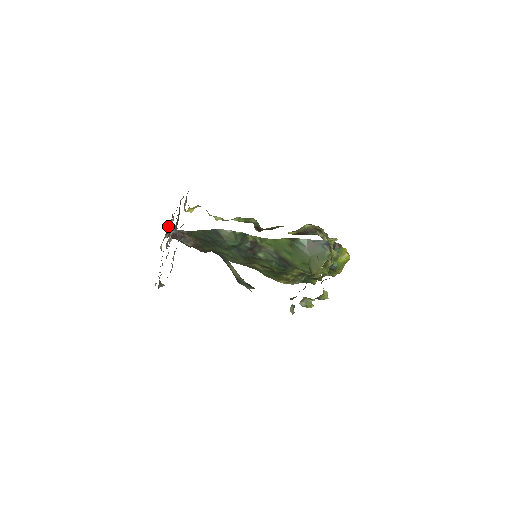
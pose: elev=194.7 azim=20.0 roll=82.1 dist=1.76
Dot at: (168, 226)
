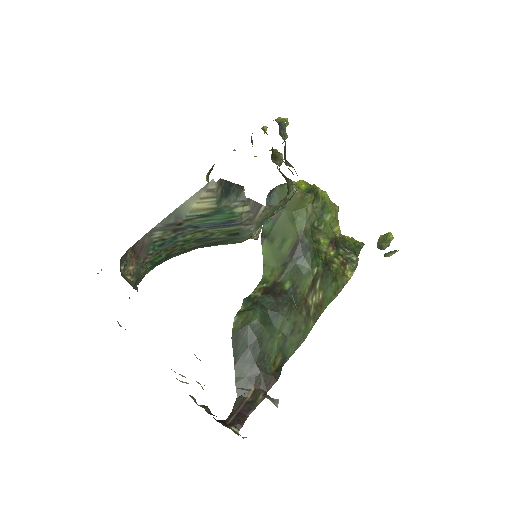
Dot at: occluded
